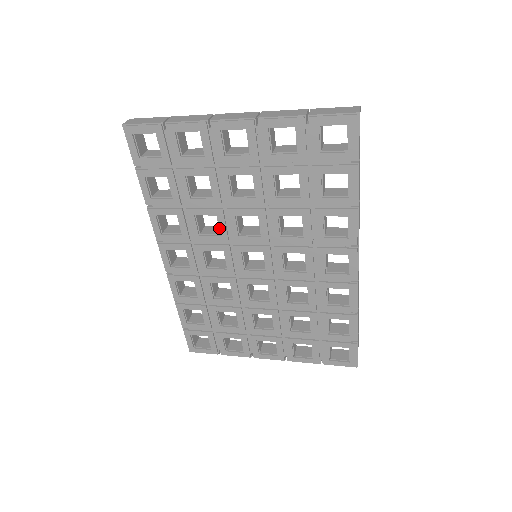
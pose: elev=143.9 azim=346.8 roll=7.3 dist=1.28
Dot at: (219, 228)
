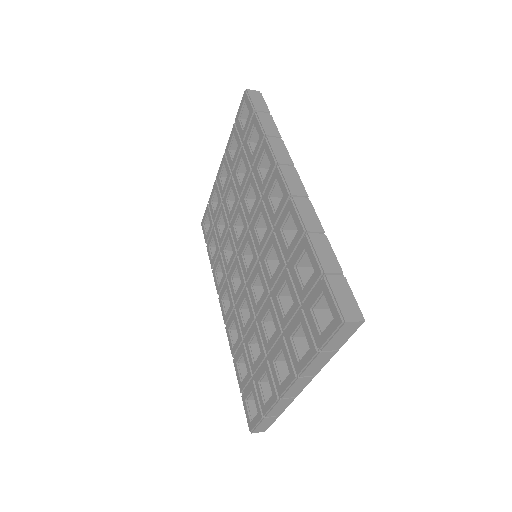
Dot at: occluded
